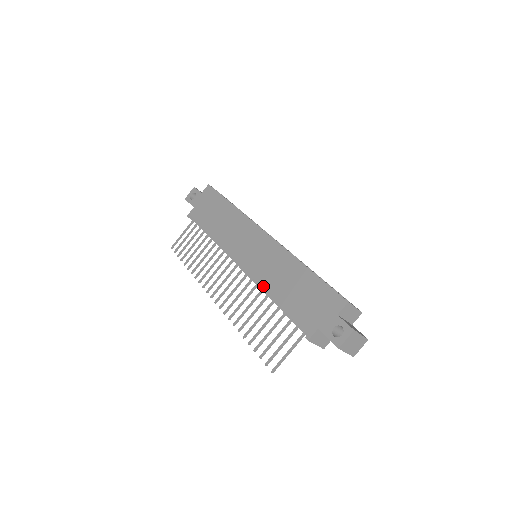
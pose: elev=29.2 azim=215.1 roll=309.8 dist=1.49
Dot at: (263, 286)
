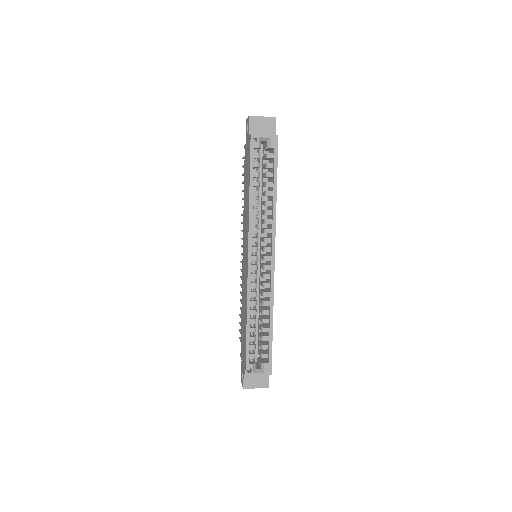
Dot at: (242, 294)
